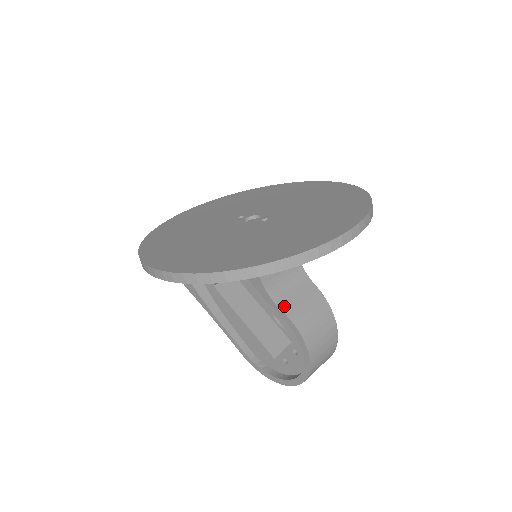
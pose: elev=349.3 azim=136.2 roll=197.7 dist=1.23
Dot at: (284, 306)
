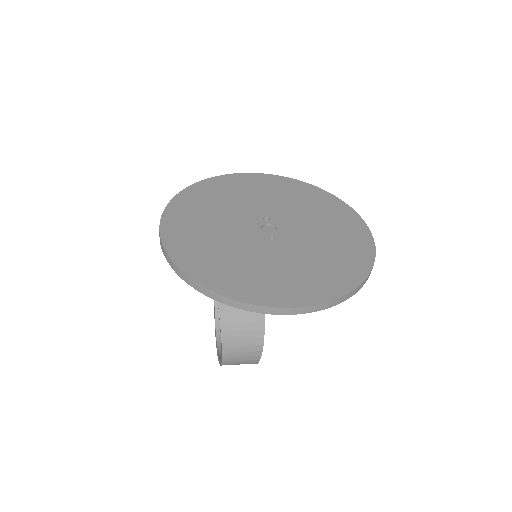
Dot at: (224, 315)
